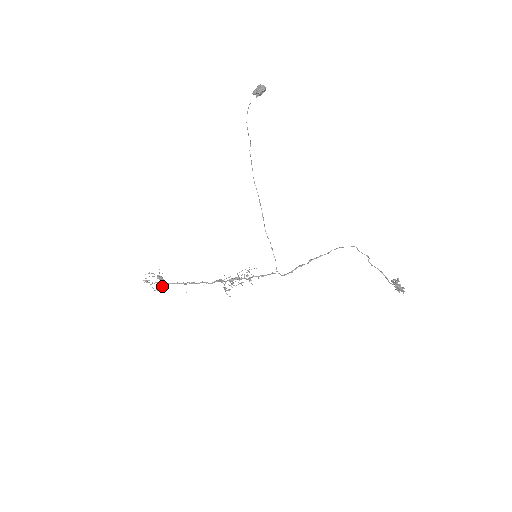
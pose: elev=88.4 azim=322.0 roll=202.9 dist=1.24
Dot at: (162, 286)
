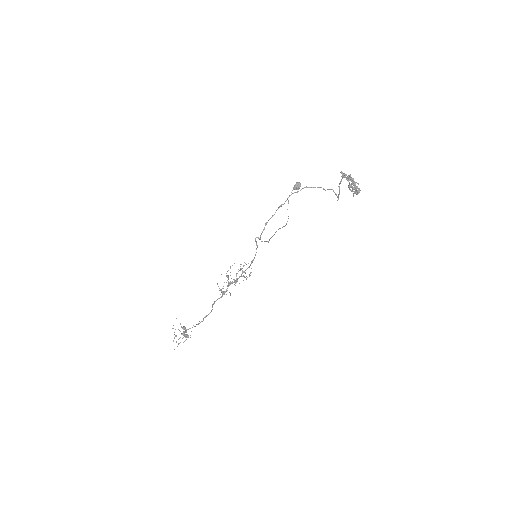
Dot at: (181, 327)
